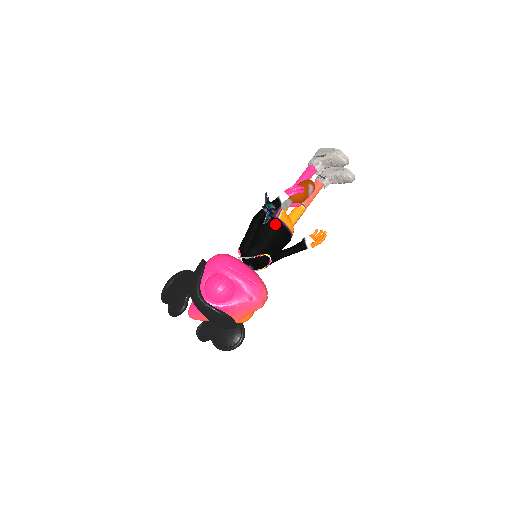
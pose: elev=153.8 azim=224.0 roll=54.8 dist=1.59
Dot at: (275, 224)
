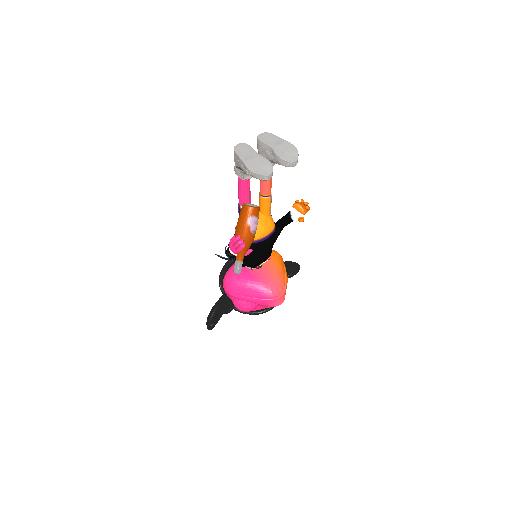
Dot at: occluded
